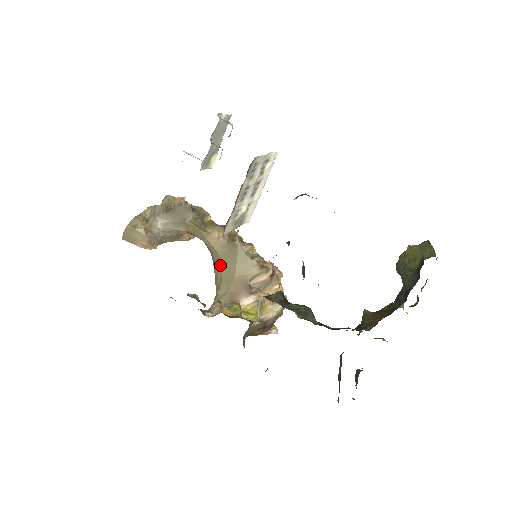
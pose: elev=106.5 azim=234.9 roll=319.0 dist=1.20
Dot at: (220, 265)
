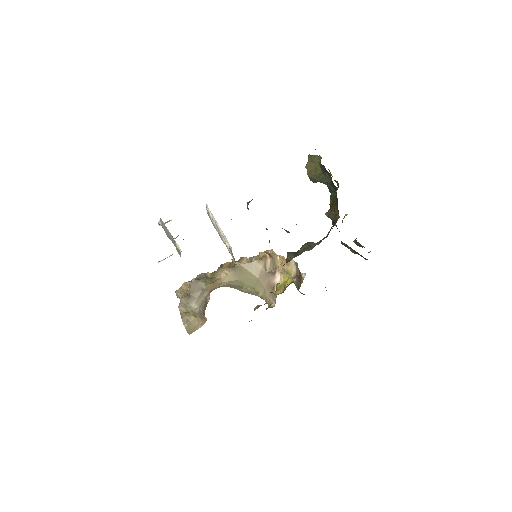
Dot at: (244, 284)
